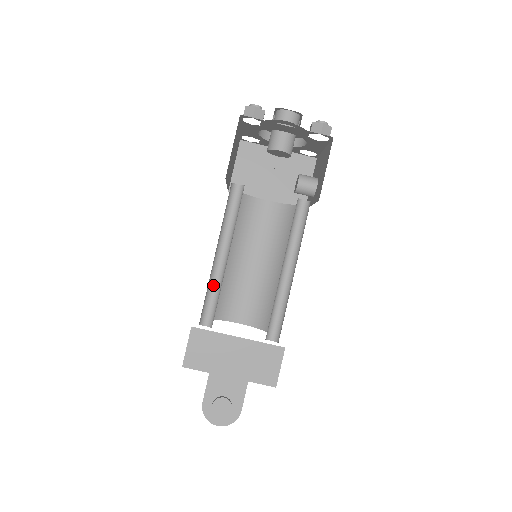
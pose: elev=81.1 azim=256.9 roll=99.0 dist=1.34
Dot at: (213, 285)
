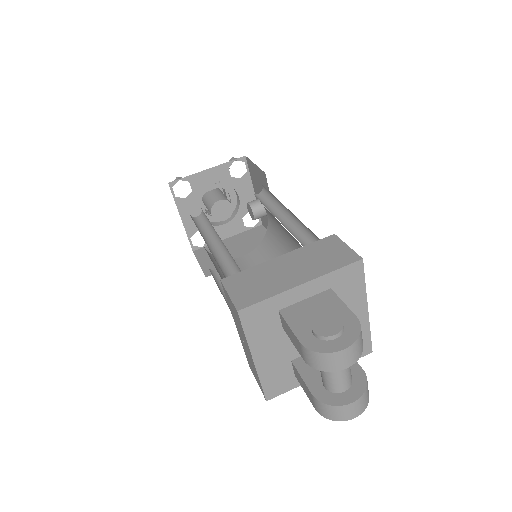
Dot at: (224, 267)
